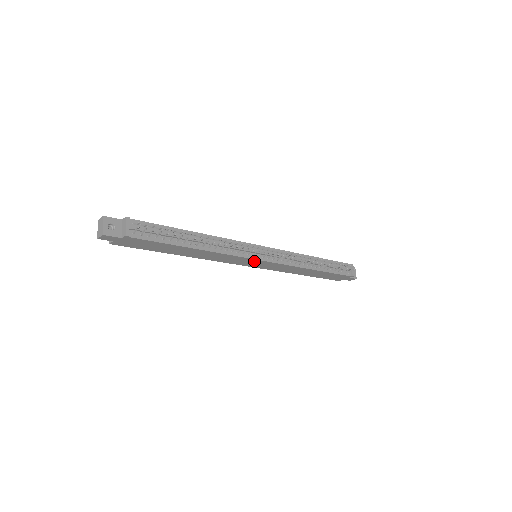
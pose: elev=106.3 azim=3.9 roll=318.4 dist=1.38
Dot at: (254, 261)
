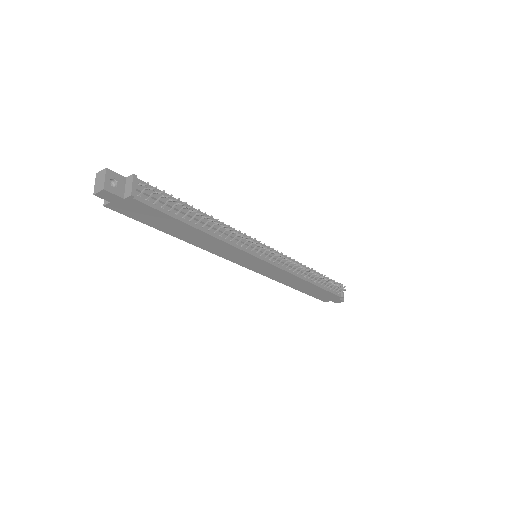
Dot at: (255, 260)
